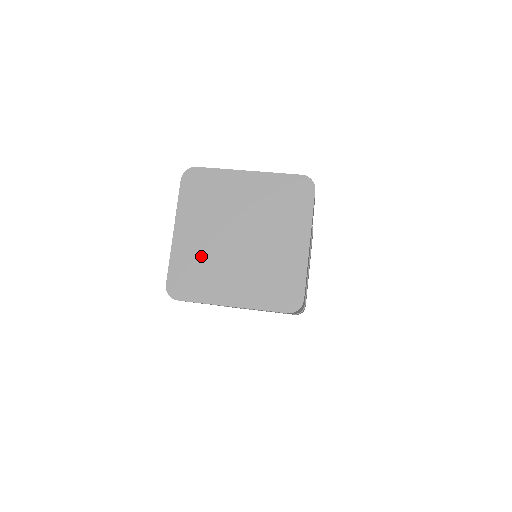
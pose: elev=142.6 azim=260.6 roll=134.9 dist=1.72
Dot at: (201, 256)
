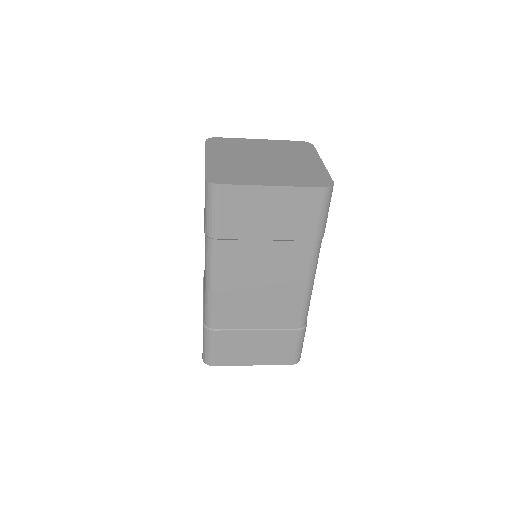
Dot at: (234, 166)
